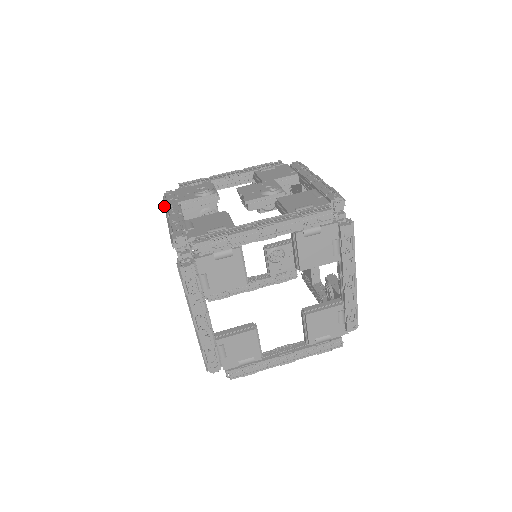
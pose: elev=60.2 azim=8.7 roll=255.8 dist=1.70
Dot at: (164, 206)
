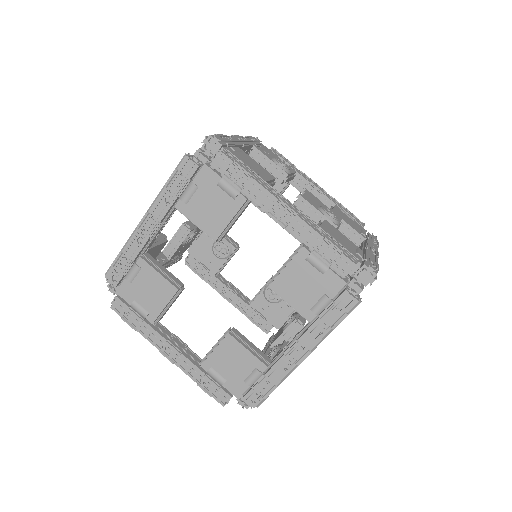
Dot at: occluded
